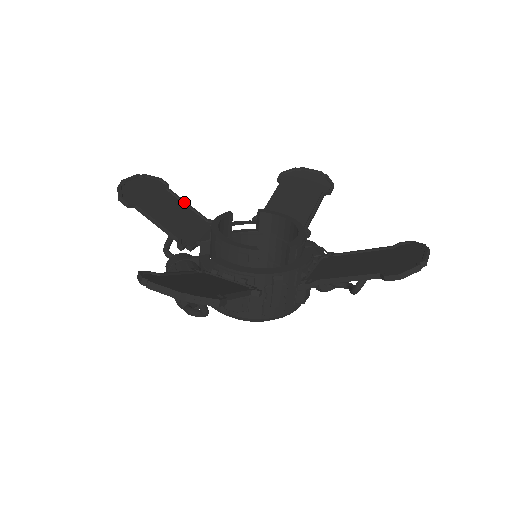
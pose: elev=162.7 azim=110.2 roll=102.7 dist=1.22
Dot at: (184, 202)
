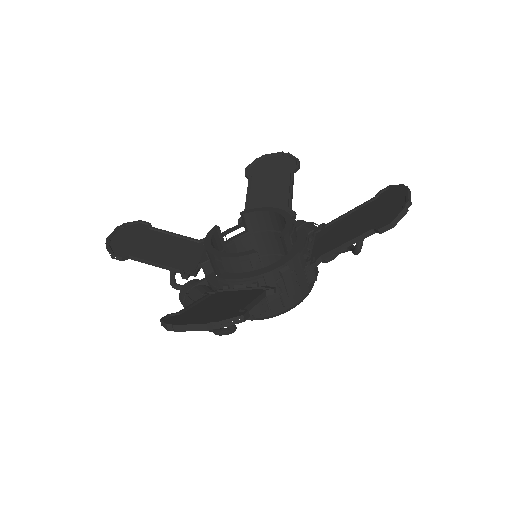
Dot at: (170, 233)
